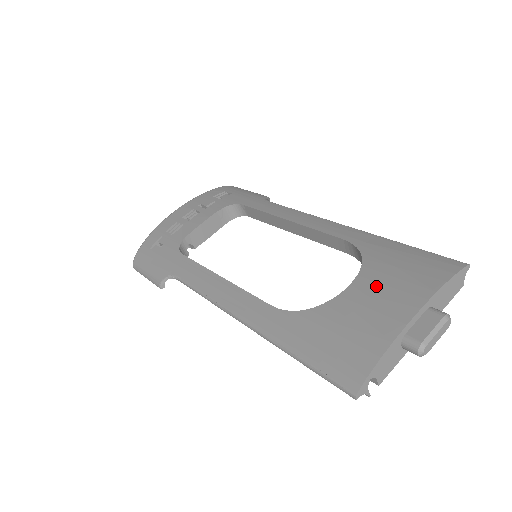
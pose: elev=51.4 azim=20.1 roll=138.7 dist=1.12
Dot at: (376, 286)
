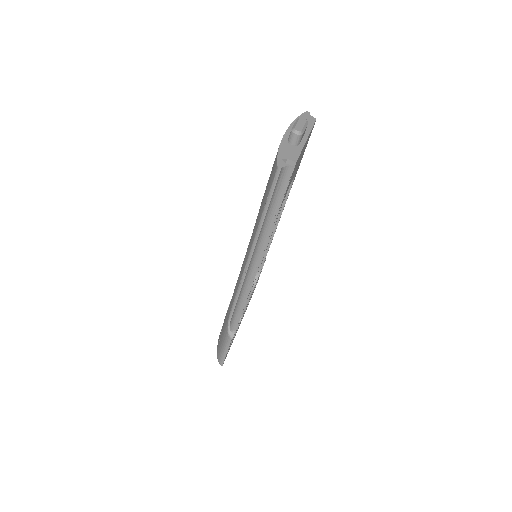
Dot at: occluded
